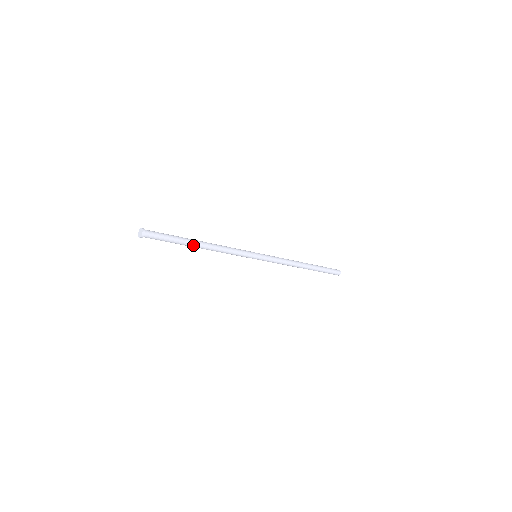
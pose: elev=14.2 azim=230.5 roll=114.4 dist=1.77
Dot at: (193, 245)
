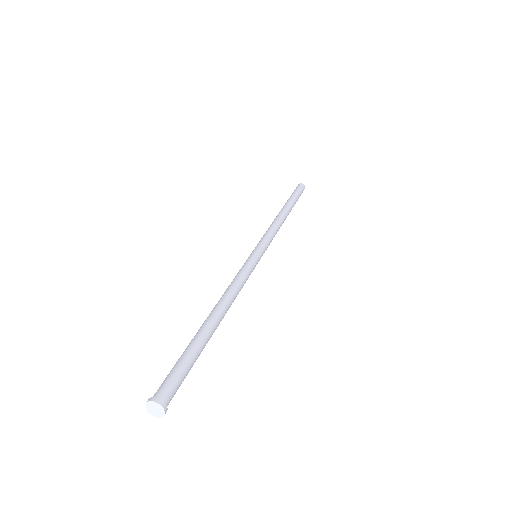
Dot at: (212, 333)
